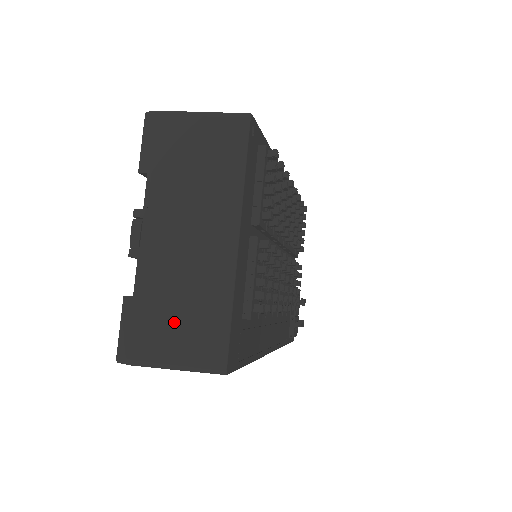
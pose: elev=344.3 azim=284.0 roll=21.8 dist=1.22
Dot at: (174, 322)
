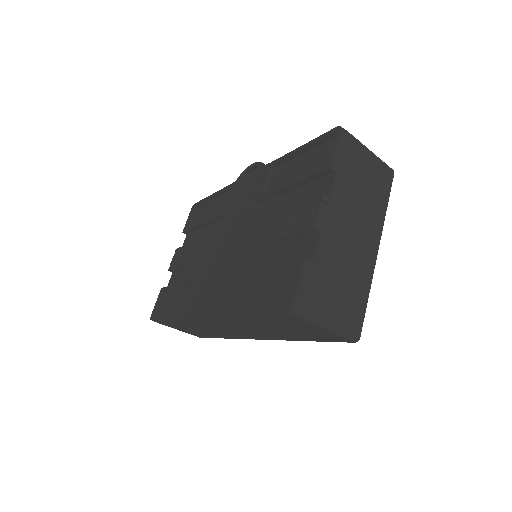
Dot at: (336, 292)
